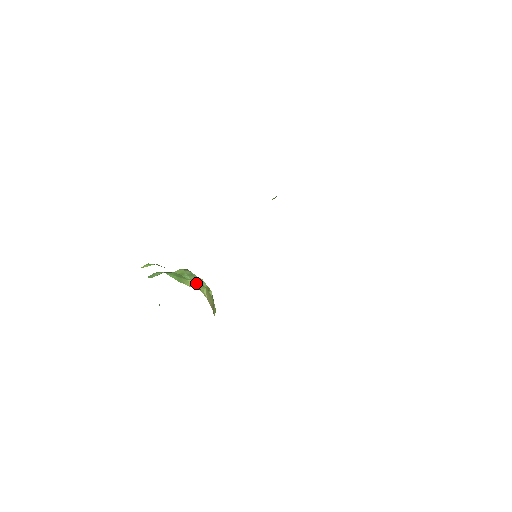
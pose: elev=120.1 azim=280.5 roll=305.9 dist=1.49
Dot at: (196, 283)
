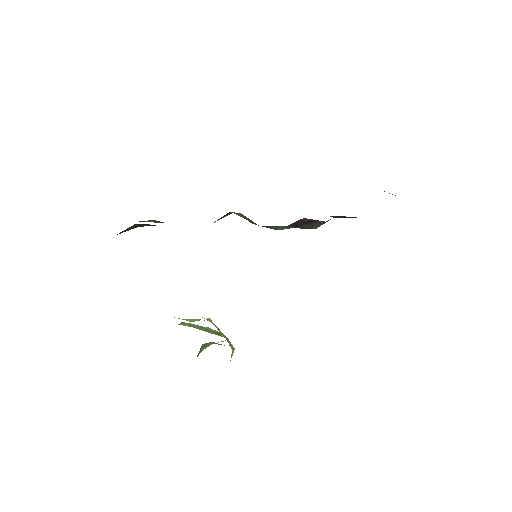
Dot at: (196, 320)
